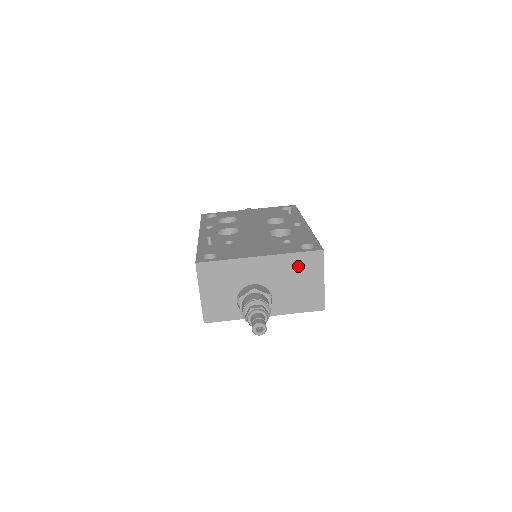
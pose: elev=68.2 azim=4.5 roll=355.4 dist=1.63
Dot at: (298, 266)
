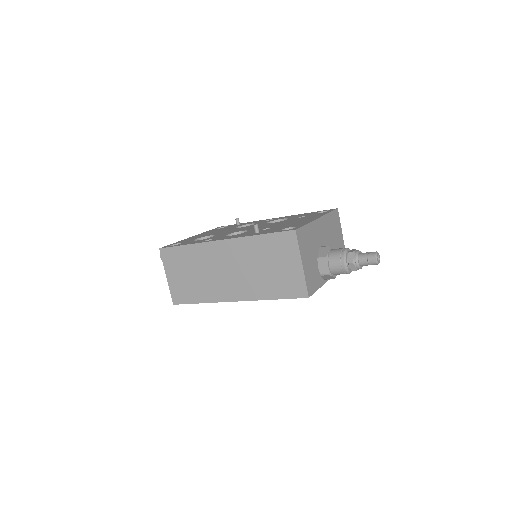
Dot at: (333, 225)
